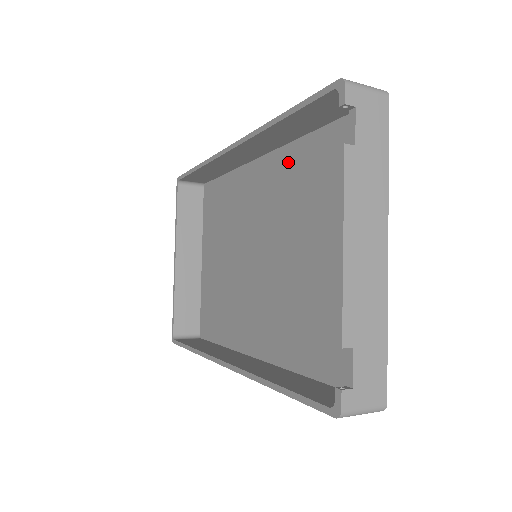
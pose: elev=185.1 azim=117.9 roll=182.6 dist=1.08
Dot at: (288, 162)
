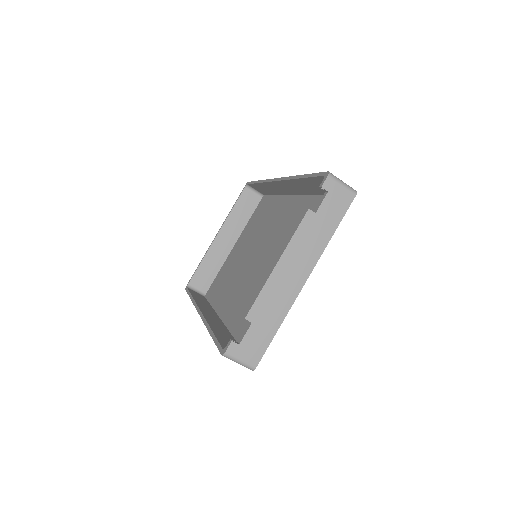
Dot at: (303, 206)
